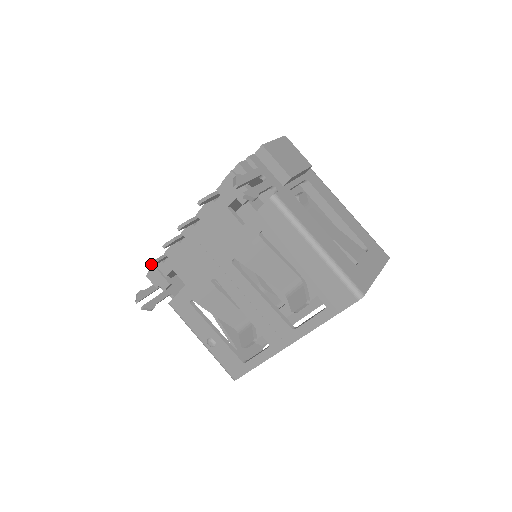
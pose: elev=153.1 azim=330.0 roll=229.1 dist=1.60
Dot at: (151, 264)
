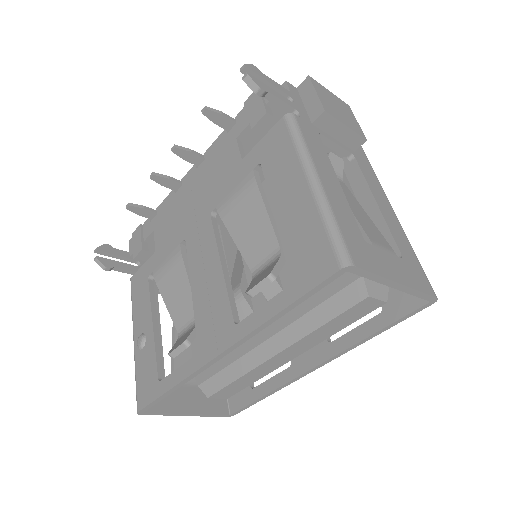
Dot at: (132, 205)
